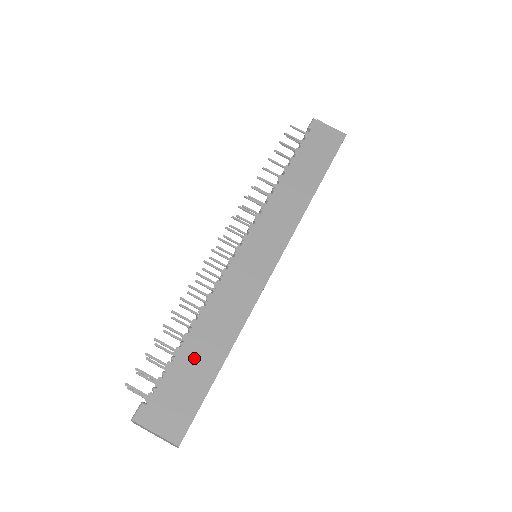
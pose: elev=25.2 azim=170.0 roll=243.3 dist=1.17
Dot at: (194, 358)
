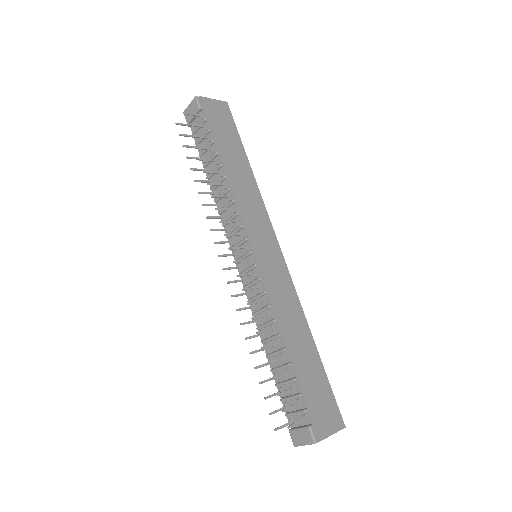
Dot at: (305, 366)
